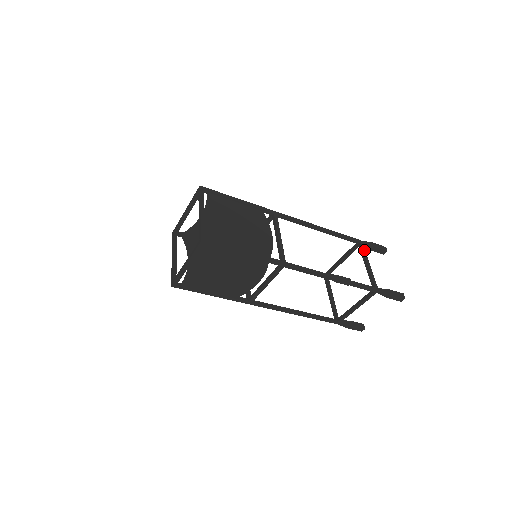
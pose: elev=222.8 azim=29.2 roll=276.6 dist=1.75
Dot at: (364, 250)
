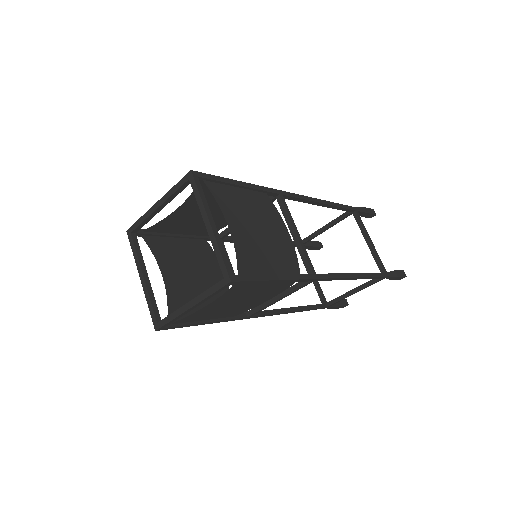
Dot at: (361, 221)
